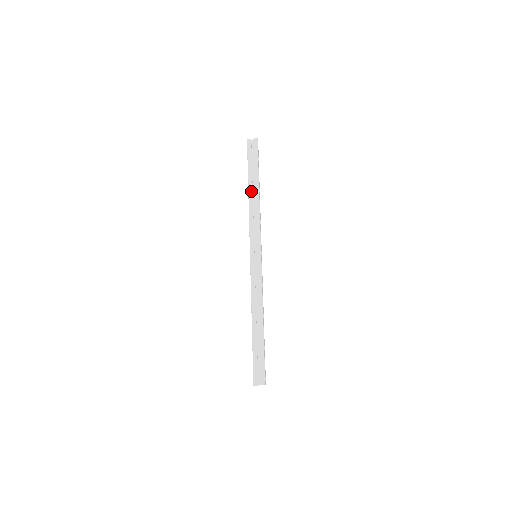
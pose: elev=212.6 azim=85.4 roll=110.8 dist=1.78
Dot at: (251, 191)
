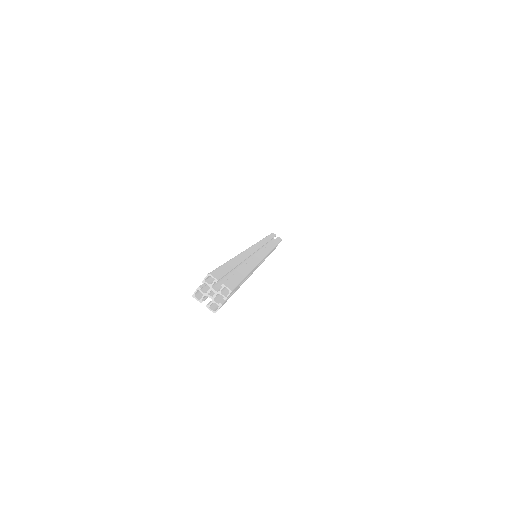
Dot at: occluded
